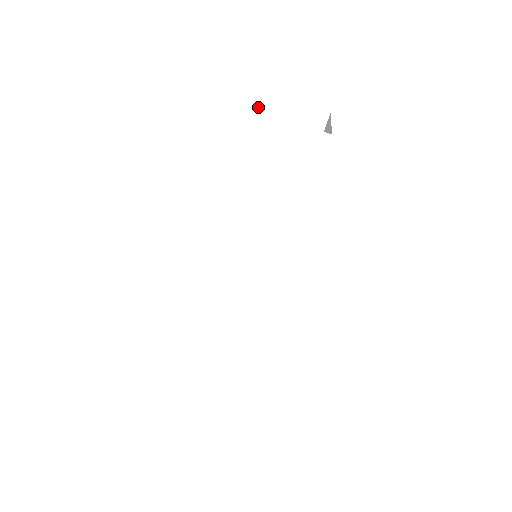
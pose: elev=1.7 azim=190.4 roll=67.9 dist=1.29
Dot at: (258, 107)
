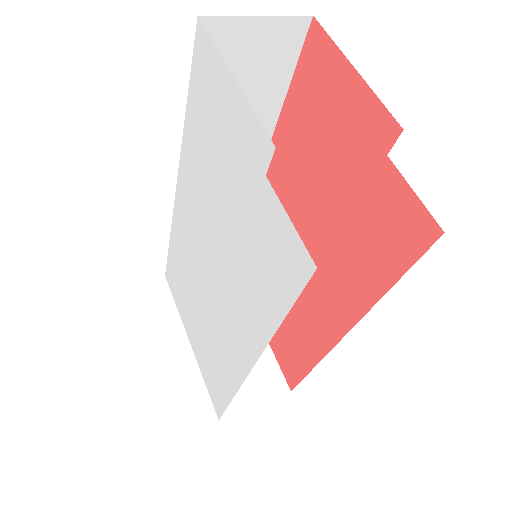
Dot at: (219, 84)
